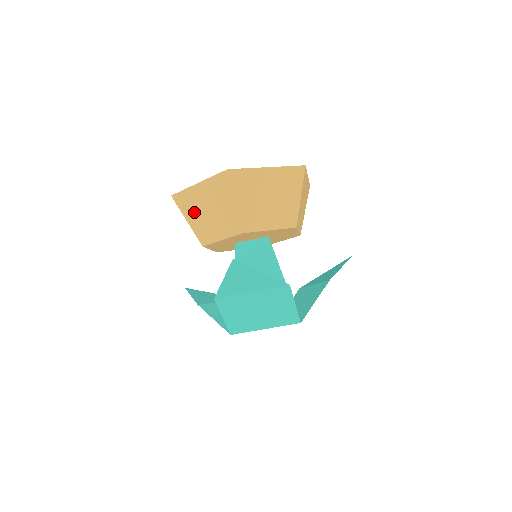
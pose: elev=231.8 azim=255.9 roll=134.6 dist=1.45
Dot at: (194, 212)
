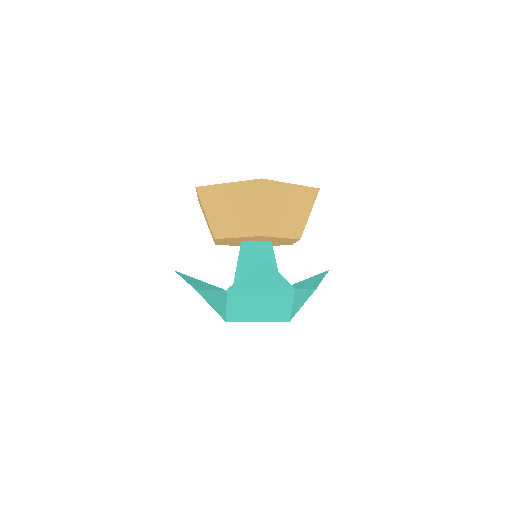
Dot at: (215, 207)
